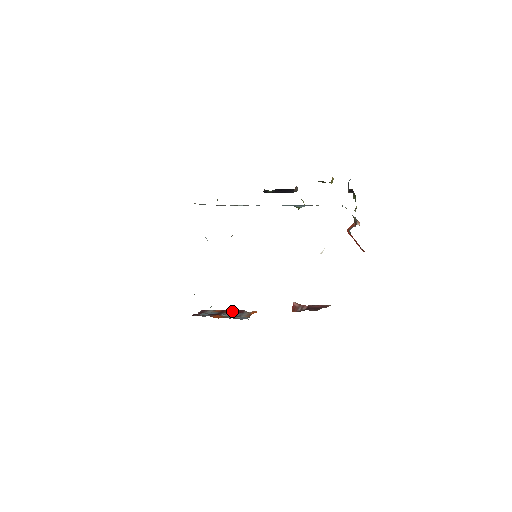
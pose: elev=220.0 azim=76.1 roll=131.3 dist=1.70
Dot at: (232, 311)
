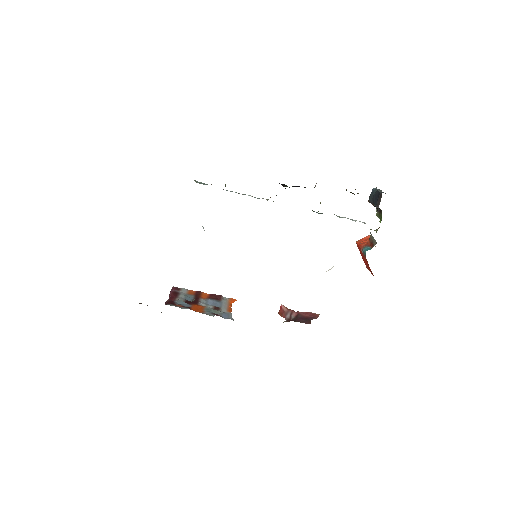
Dot at: (208, 295)
